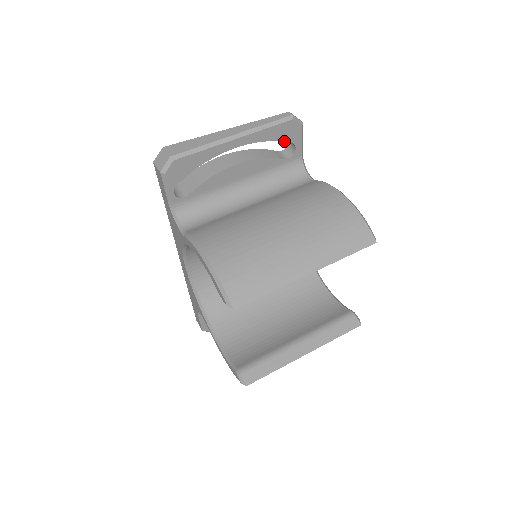
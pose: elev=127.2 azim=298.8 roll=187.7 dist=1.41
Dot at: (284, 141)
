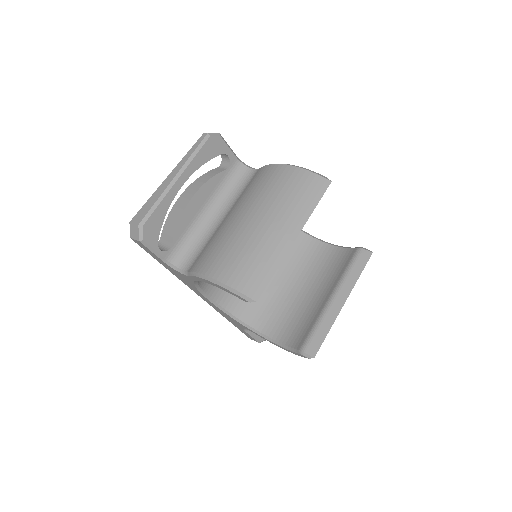
Dot at: occluded
